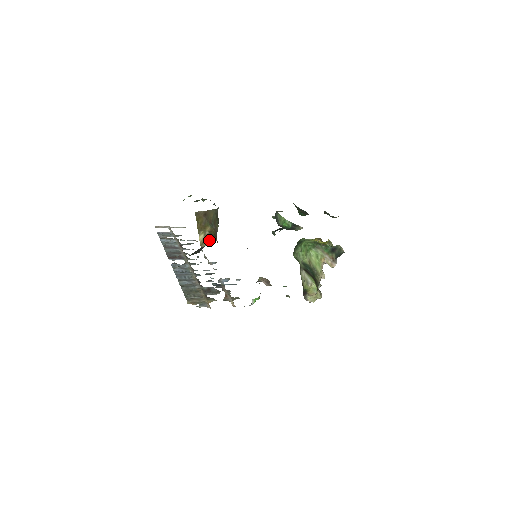
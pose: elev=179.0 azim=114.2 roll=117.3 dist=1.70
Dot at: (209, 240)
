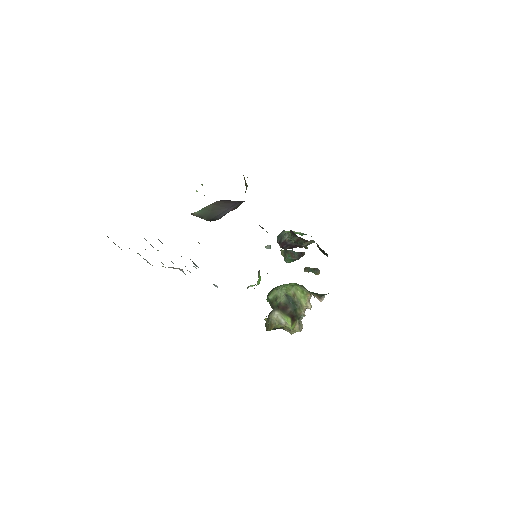
Dot at: occluded
